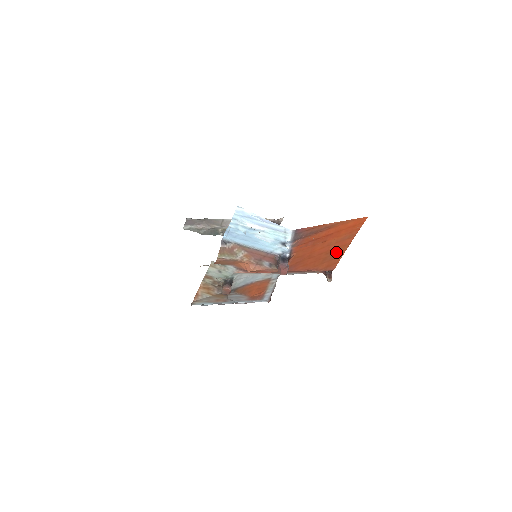
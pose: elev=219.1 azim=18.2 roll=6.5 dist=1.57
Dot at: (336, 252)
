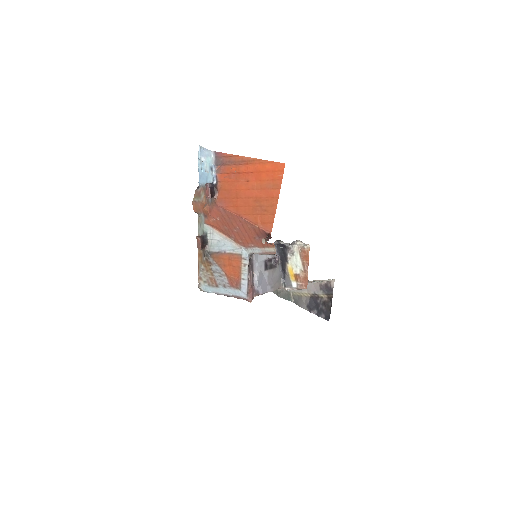
Dot at: (266, 204)
